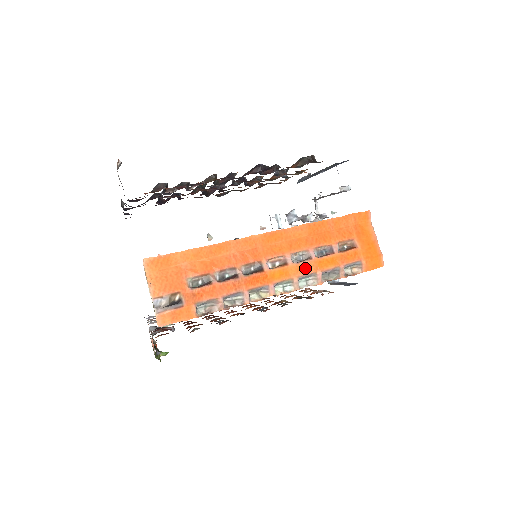
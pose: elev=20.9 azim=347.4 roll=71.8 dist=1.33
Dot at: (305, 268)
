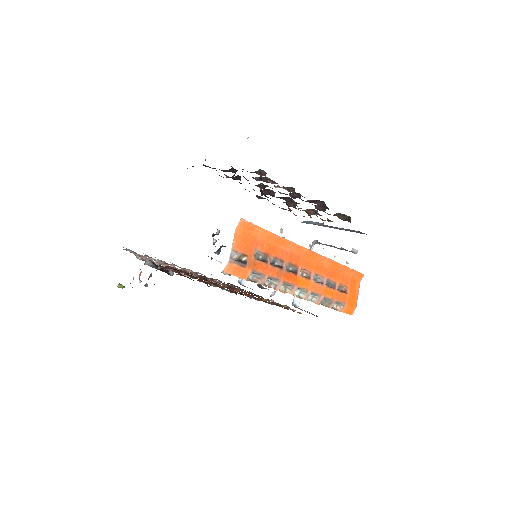
Dot at: (317, 288)
